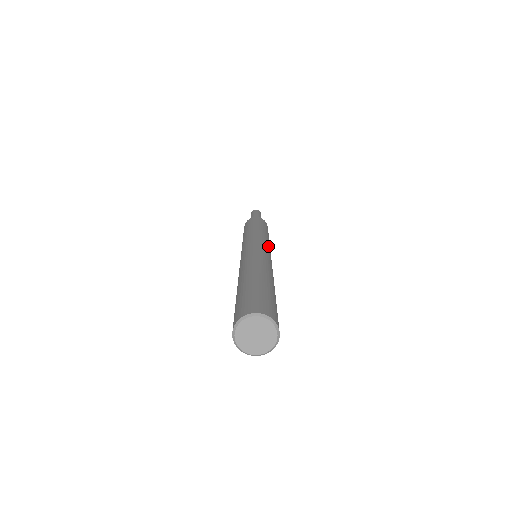
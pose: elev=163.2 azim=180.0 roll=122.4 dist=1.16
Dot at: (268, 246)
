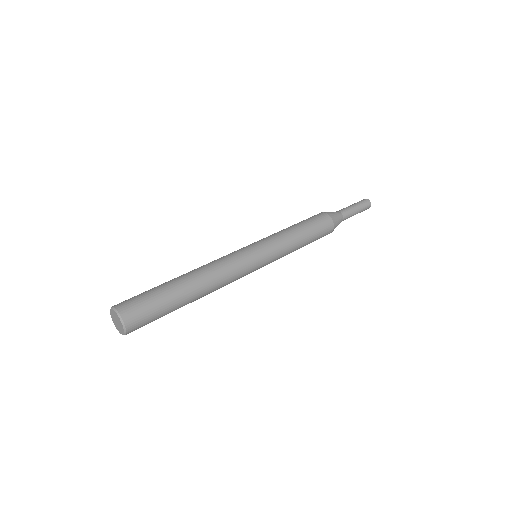
Dot at: (267, 251)
